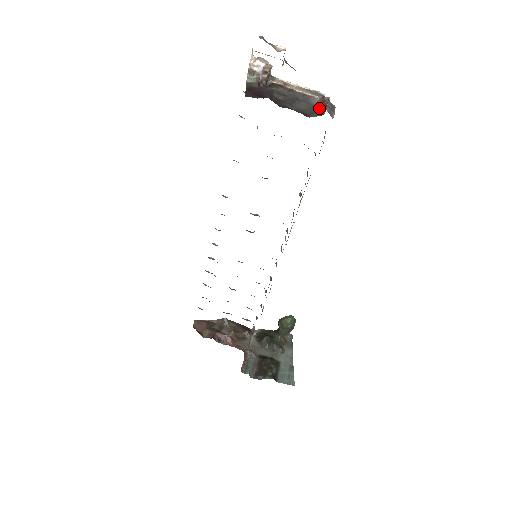
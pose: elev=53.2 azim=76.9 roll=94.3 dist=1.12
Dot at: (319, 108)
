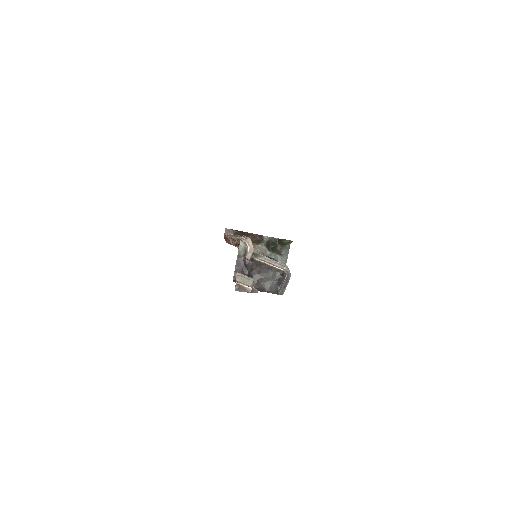
Dot at: (278, 284)
